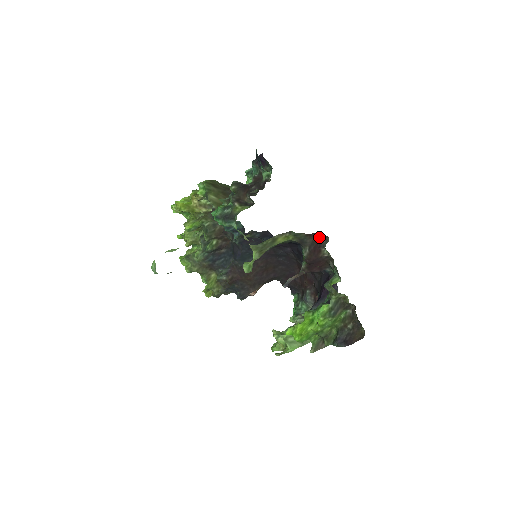
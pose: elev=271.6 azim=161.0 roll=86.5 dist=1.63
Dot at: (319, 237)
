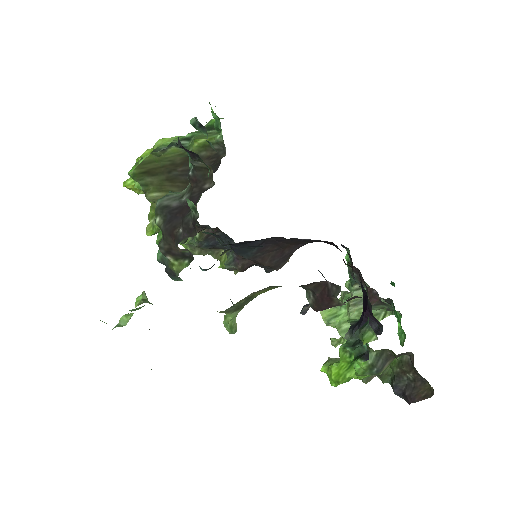
Dot at: (323, 281)
